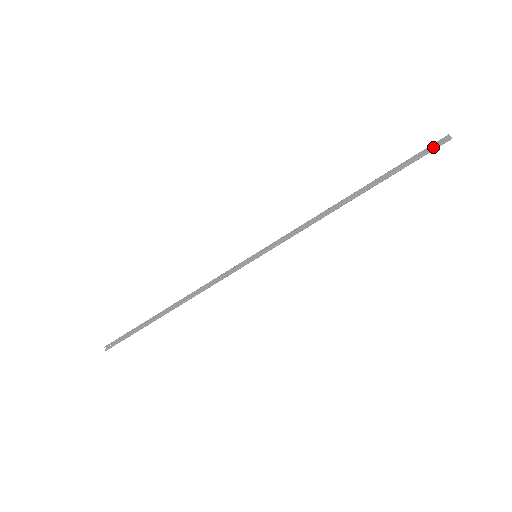
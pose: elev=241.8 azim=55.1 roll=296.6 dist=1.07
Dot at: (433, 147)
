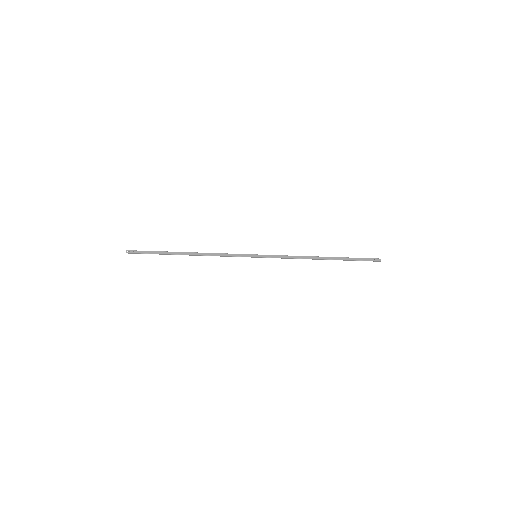
Dot at: (371, 260)
